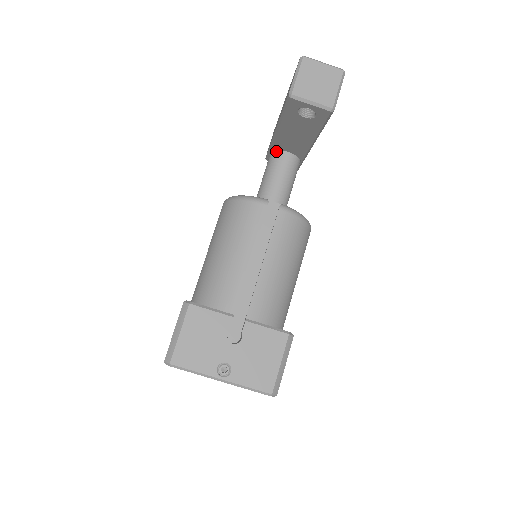
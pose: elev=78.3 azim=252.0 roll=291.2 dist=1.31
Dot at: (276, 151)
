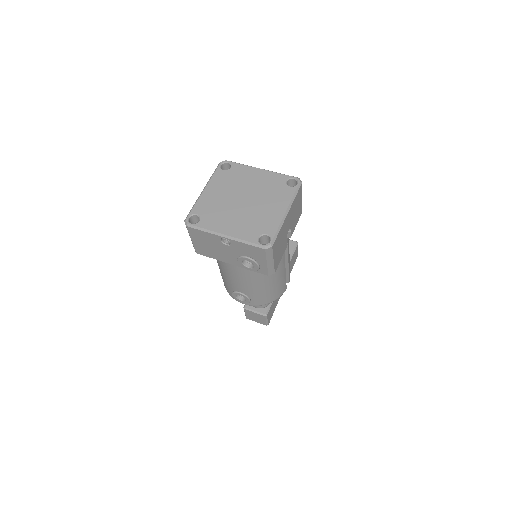
Dot at: occluded
